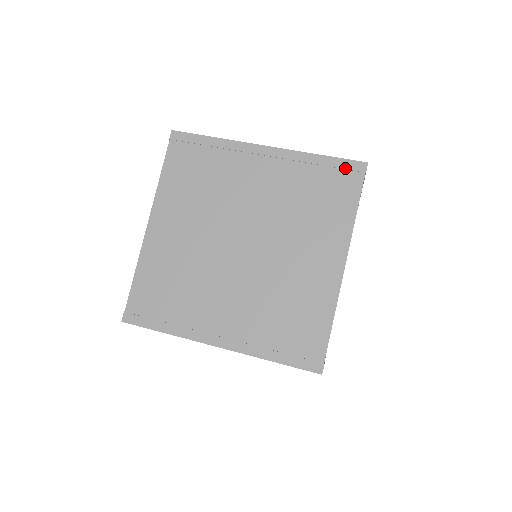
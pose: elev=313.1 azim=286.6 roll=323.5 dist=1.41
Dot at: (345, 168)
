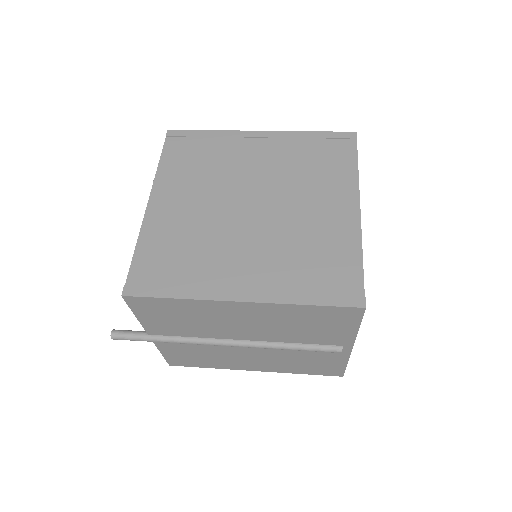
Dot at: (338, 138)
